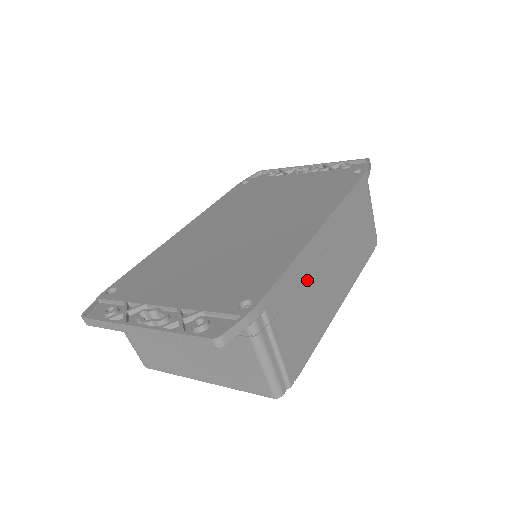
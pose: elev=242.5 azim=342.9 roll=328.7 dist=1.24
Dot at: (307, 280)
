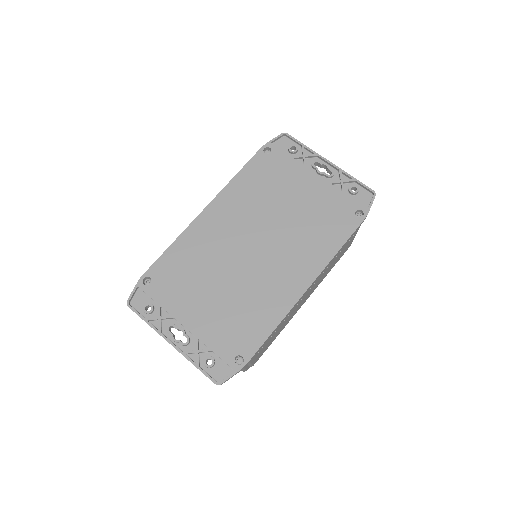
Dot at: occluded
